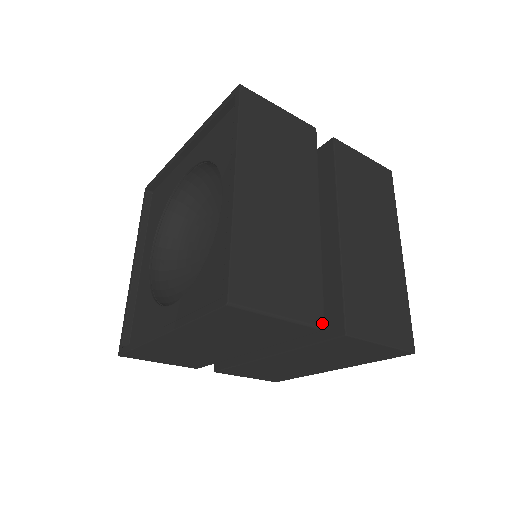
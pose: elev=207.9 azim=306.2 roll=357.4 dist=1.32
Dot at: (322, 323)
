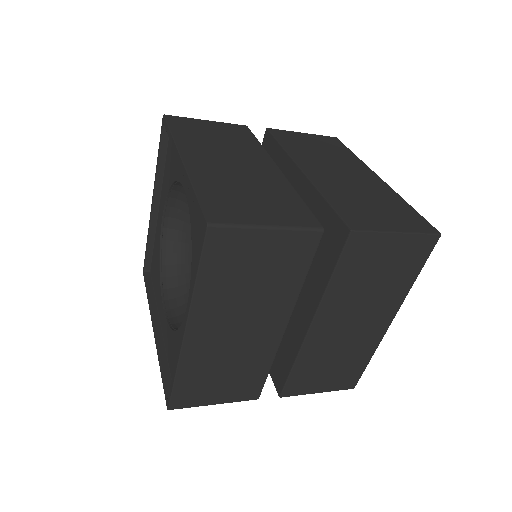
Dot at: (319, 225)
